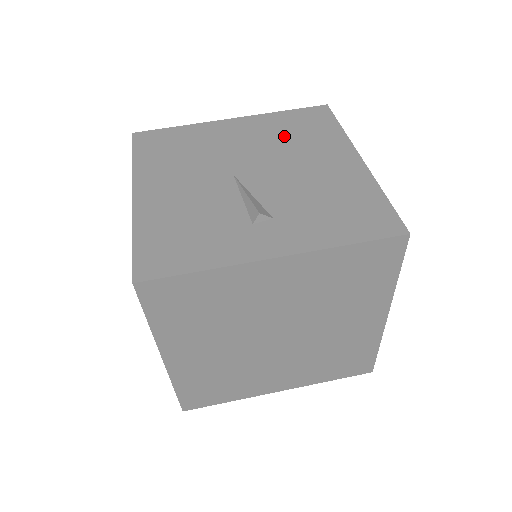
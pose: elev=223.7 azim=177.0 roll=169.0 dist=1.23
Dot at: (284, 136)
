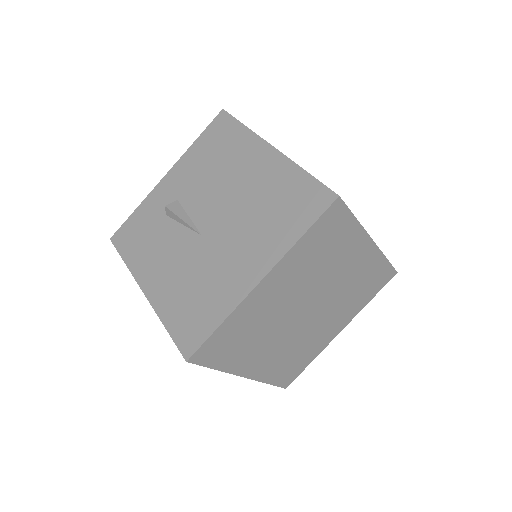
Dot at: occluded
